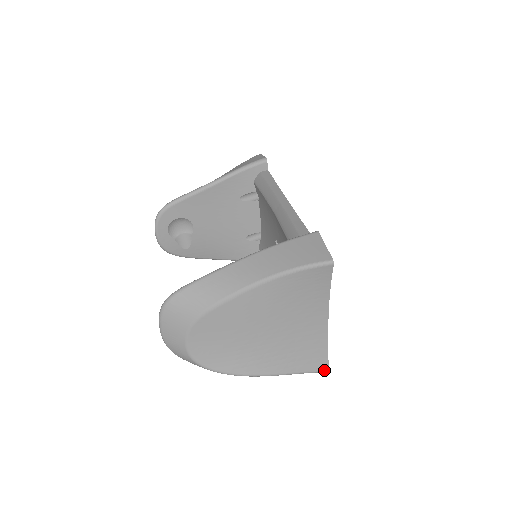
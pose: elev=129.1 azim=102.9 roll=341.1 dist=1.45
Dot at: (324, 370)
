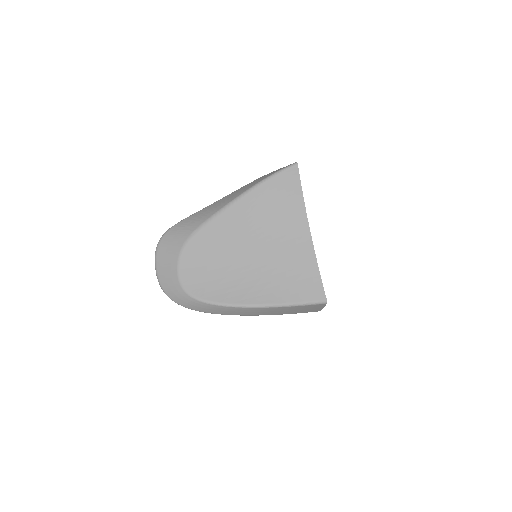
Dot at: (321, 299)
